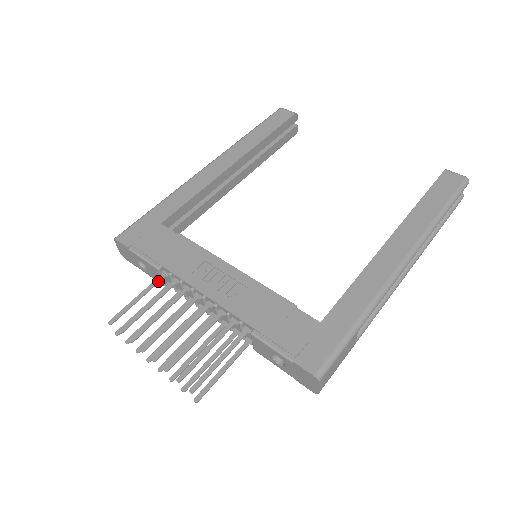
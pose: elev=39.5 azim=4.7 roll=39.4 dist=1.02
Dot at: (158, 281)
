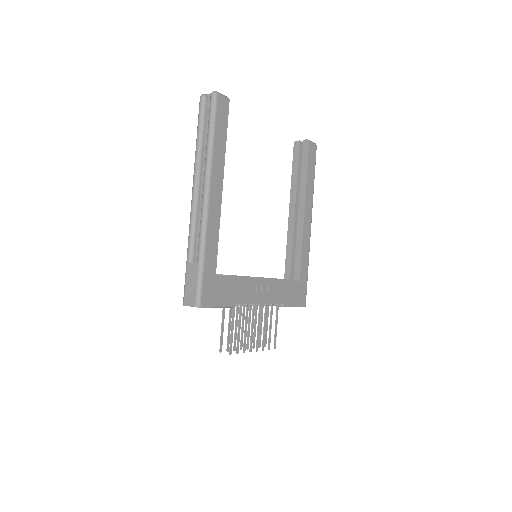
Dot at: occluded
